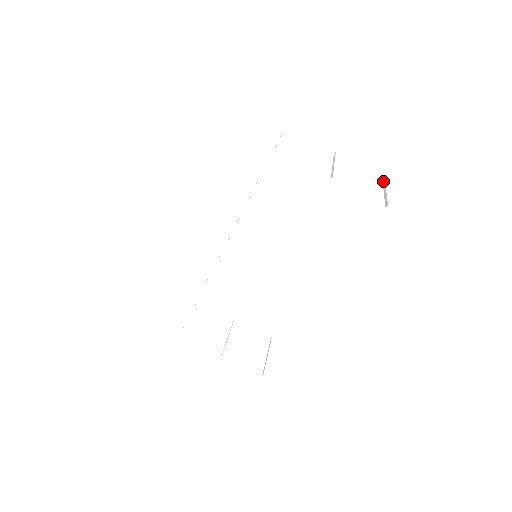
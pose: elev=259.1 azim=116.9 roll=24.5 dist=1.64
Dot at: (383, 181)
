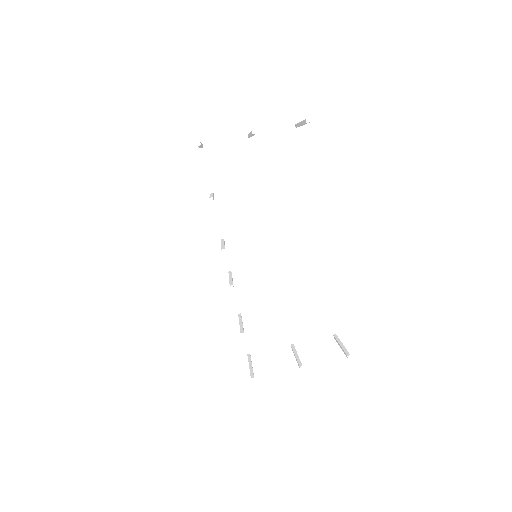
Dot at: (296, 126)
